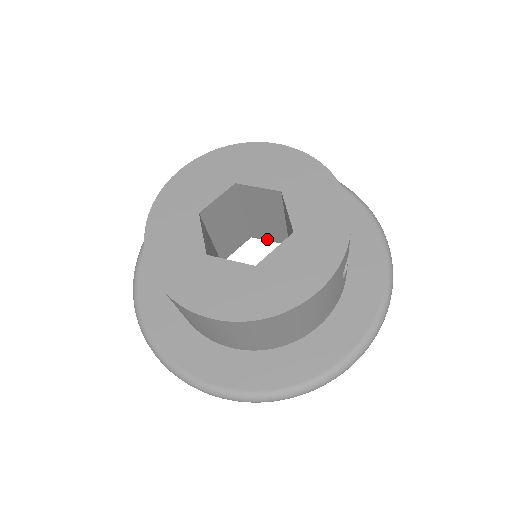
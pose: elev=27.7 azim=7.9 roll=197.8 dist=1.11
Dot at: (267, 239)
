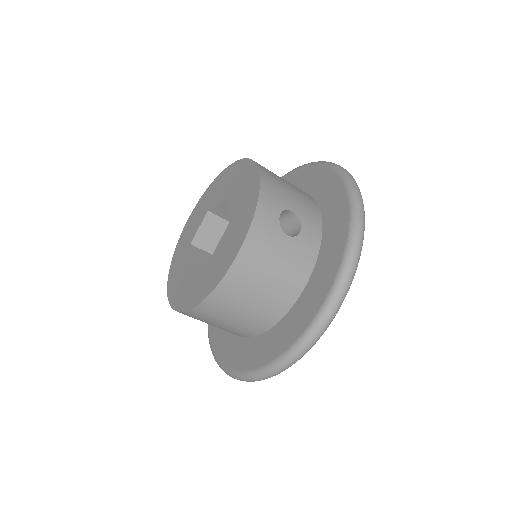
Dot at: occluded
